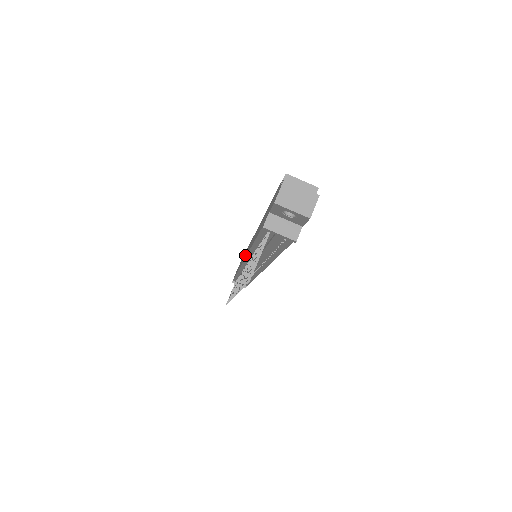
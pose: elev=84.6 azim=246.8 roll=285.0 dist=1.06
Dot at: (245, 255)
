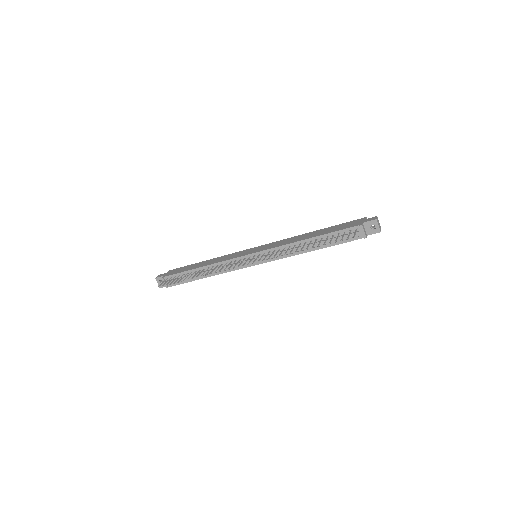
Dot at: (251, 252)
